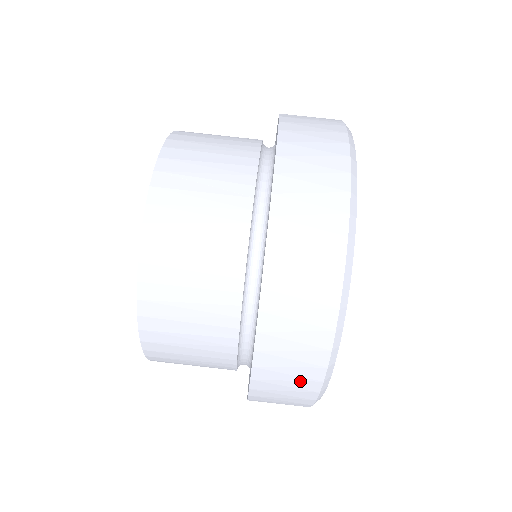
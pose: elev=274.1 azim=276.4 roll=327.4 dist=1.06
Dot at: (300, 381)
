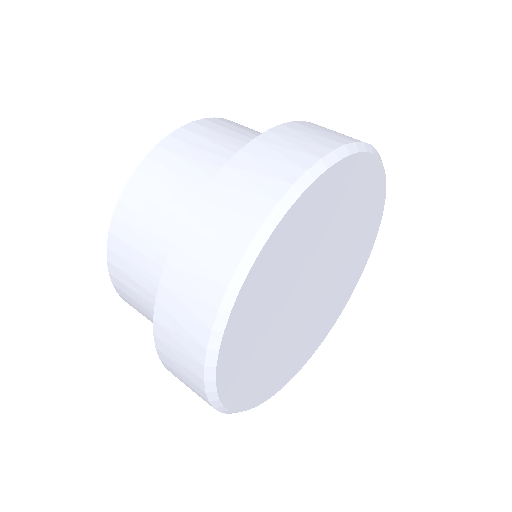
Dot at: (206, 279)
